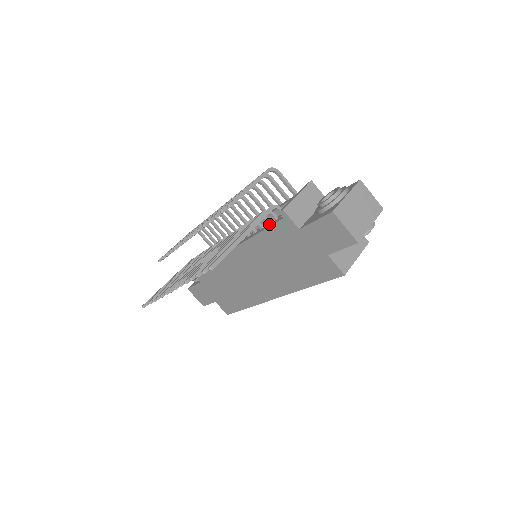
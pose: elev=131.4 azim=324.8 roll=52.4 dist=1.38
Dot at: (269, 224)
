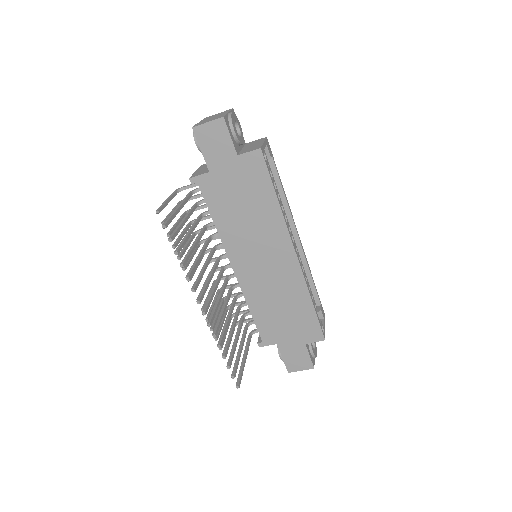
Dot at: occluded
